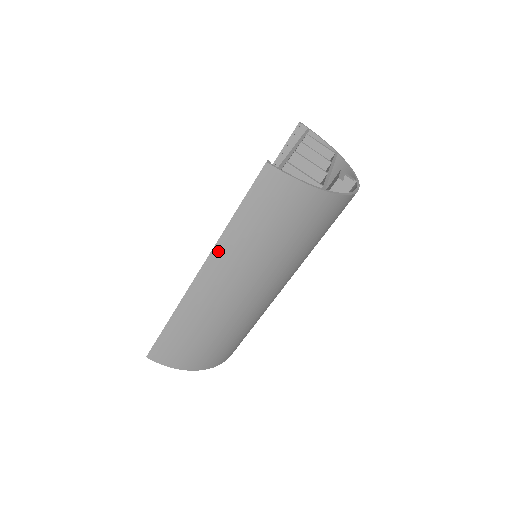
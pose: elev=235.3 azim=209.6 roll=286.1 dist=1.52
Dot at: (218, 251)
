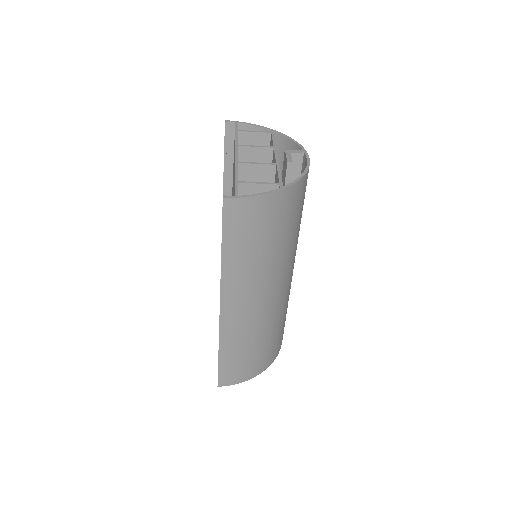
Dot at: (226, 283)
